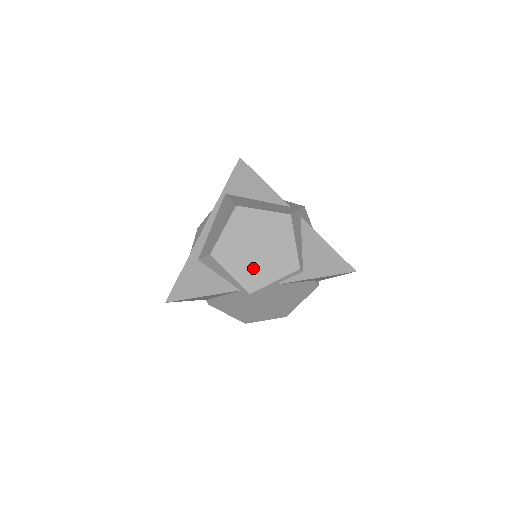
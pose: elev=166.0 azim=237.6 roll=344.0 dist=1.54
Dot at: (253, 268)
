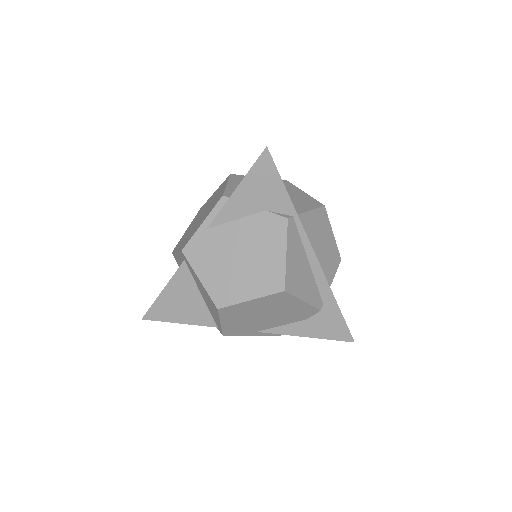
Dot at: occluded
